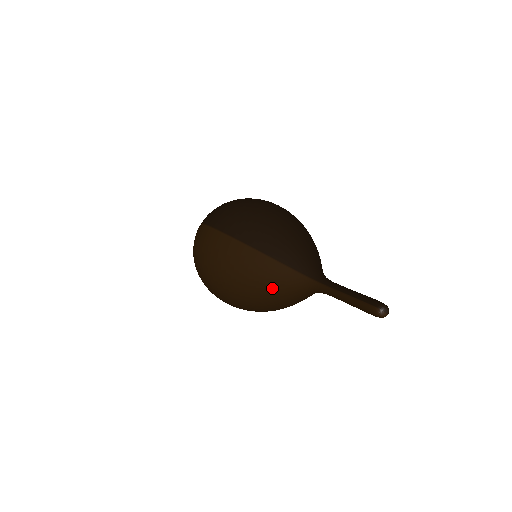
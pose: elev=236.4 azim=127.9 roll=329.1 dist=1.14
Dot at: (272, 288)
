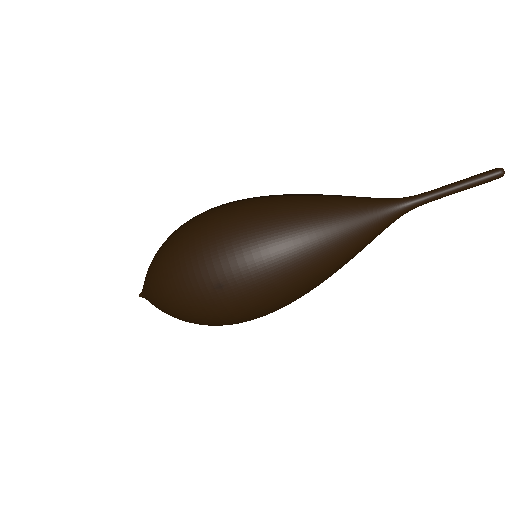
Dot at: (355, 214)
